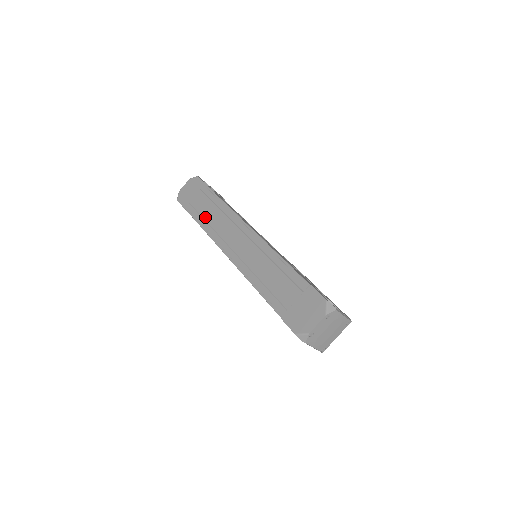
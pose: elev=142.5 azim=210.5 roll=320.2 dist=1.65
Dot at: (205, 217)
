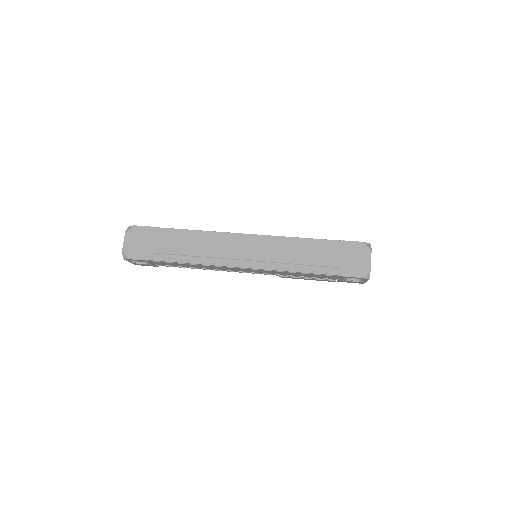
Dot at: (186, 253)
